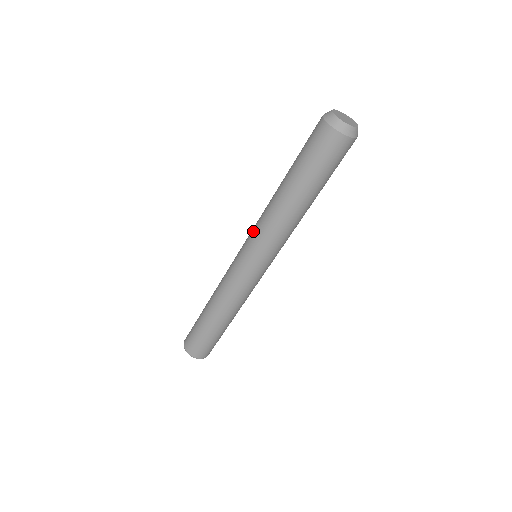
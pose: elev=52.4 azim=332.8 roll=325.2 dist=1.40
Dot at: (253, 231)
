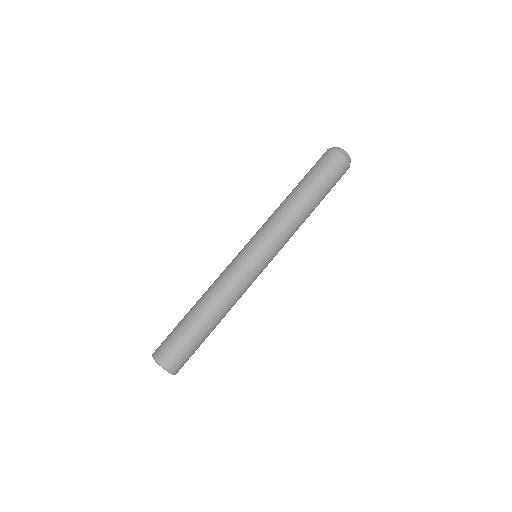
Dot at: (261, 228)
